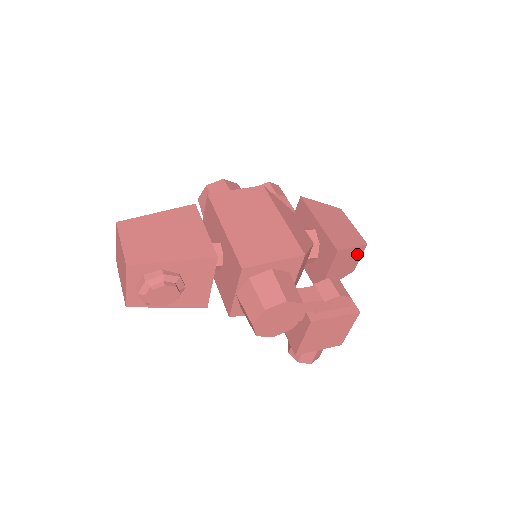
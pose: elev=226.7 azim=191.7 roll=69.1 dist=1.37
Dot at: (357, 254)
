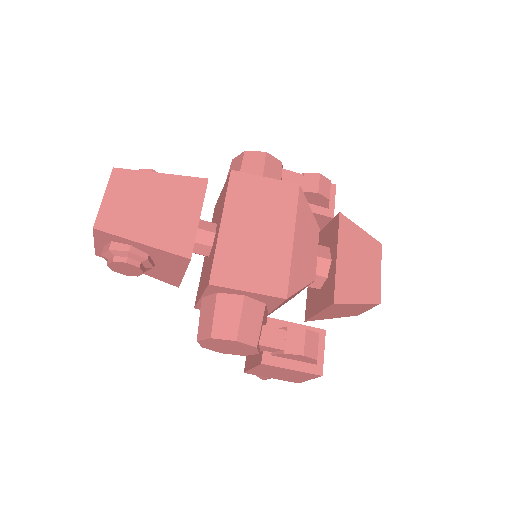
Dot at: (364, 307)
